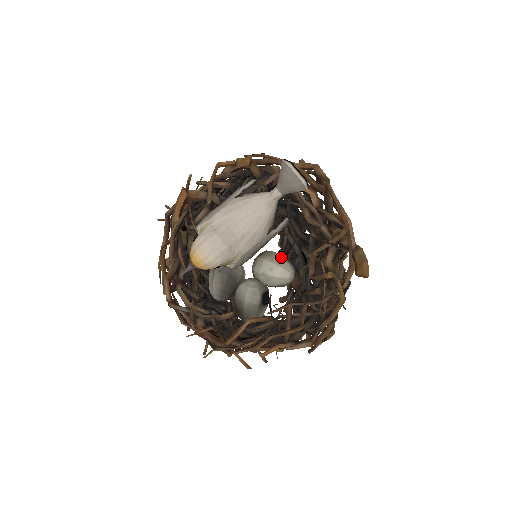
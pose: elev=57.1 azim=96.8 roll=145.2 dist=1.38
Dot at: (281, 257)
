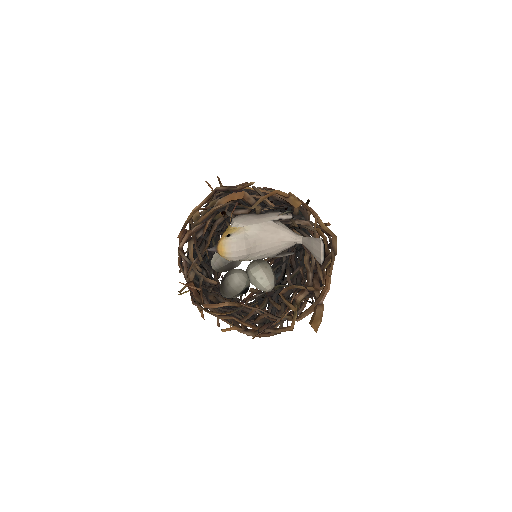
Dot at: (272, 273)
